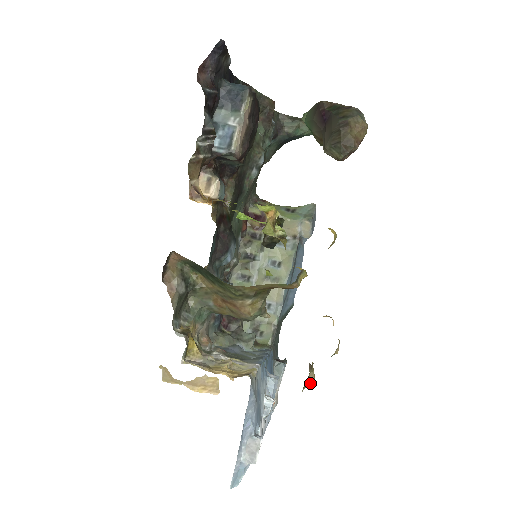
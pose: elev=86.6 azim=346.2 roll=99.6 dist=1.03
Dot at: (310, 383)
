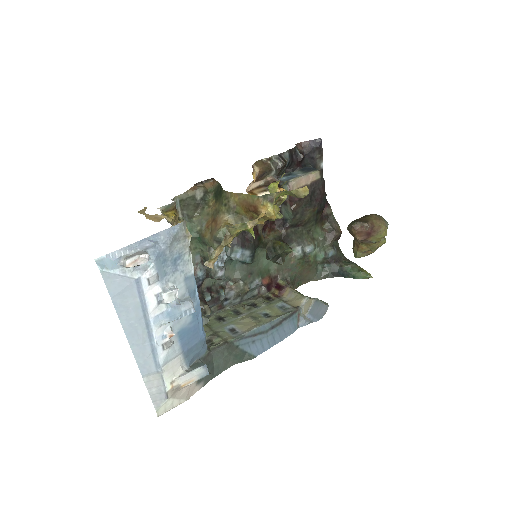
Dot at: (215, 251)
